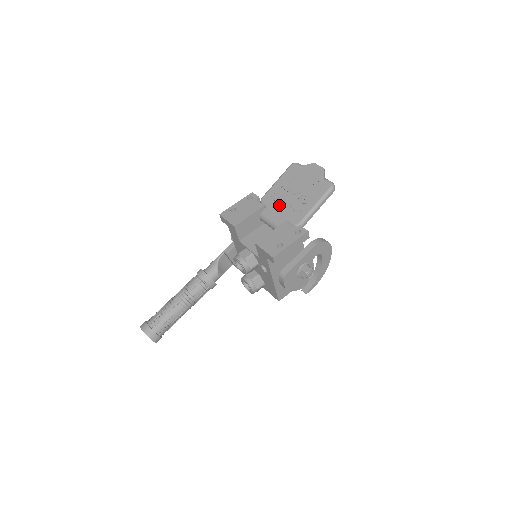
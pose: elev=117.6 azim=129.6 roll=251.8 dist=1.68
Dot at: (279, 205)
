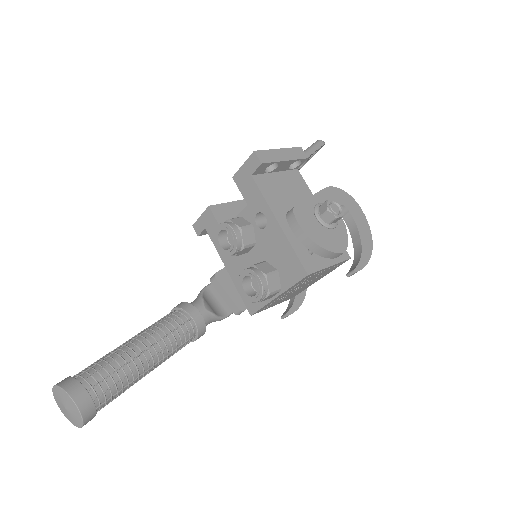
Dot at: occluded
